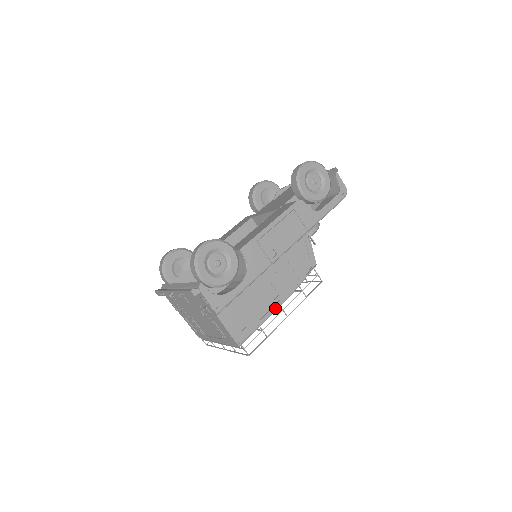
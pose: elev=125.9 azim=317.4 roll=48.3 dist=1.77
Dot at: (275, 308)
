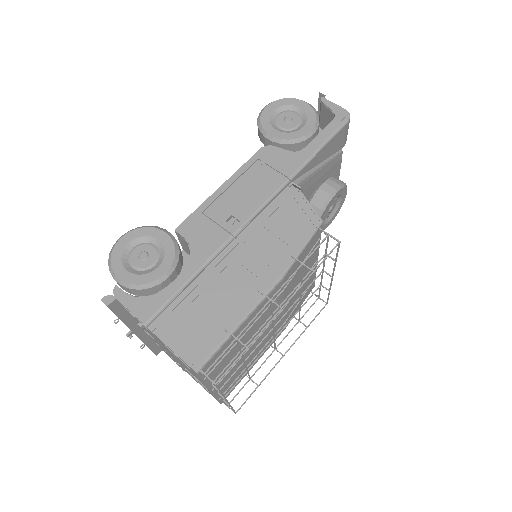
Dot at: (255, 300)
